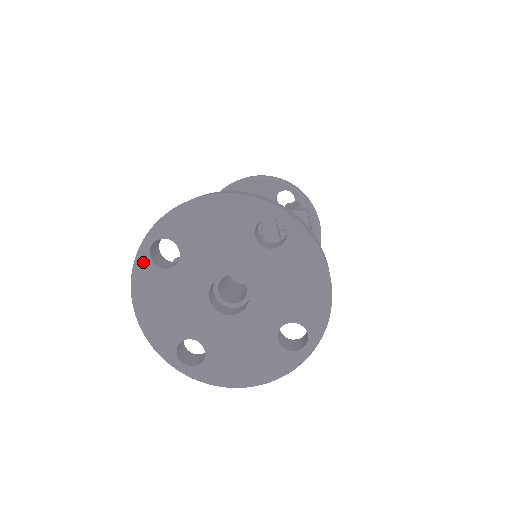
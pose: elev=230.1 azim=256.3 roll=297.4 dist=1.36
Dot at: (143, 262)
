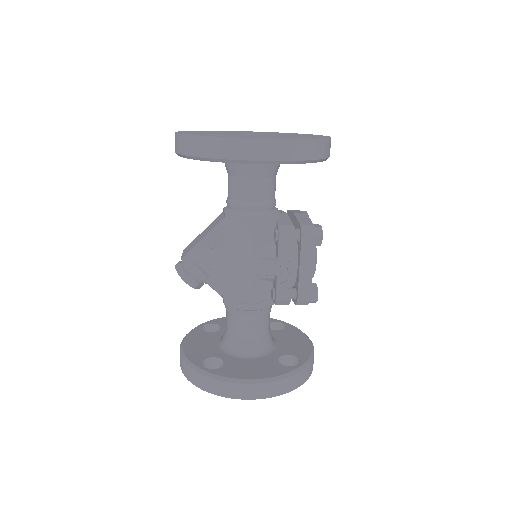
Dot at: occluded
